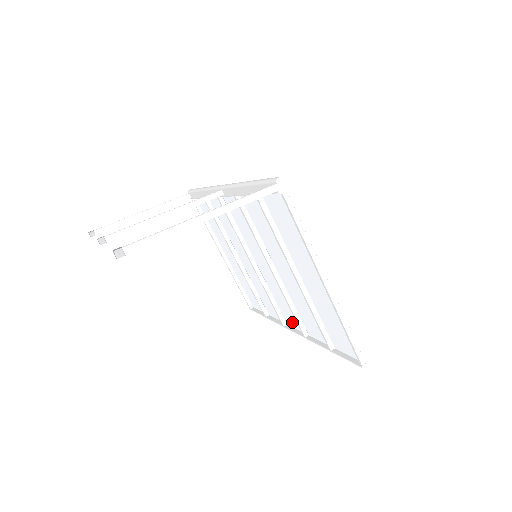
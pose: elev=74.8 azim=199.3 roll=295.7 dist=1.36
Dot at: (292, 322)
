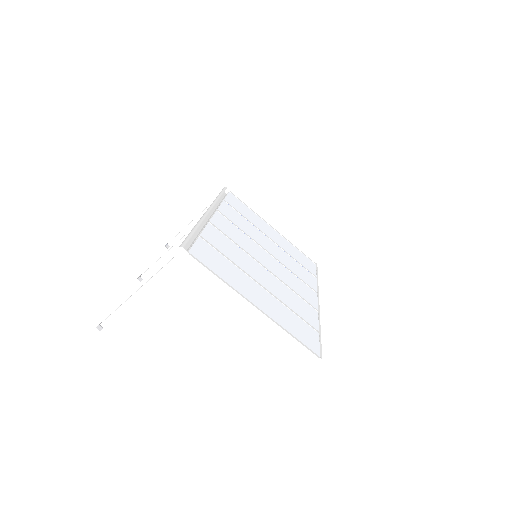
Dot at: (312, 297)
